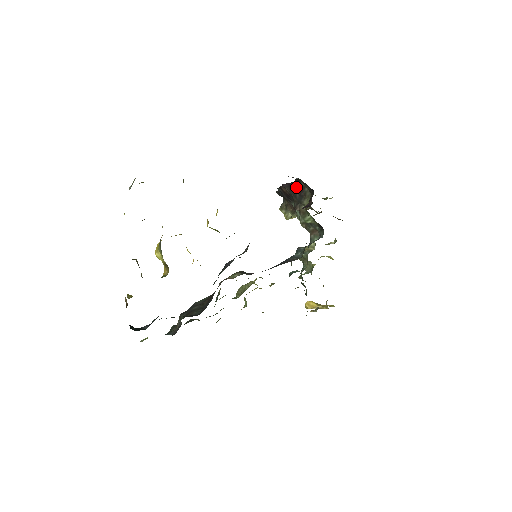
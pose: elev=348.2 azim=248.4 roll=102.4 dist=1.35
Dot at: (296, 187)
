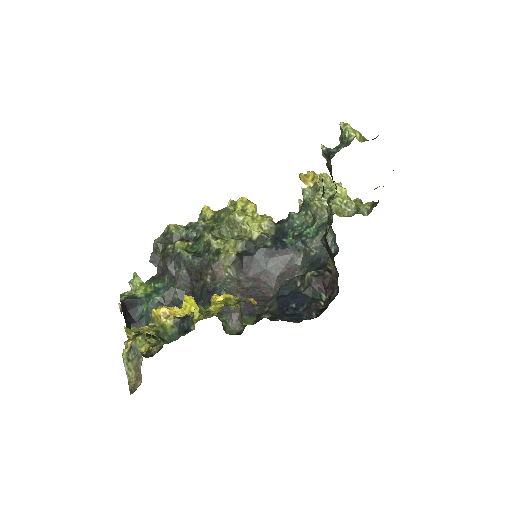
Dot at: occluded
